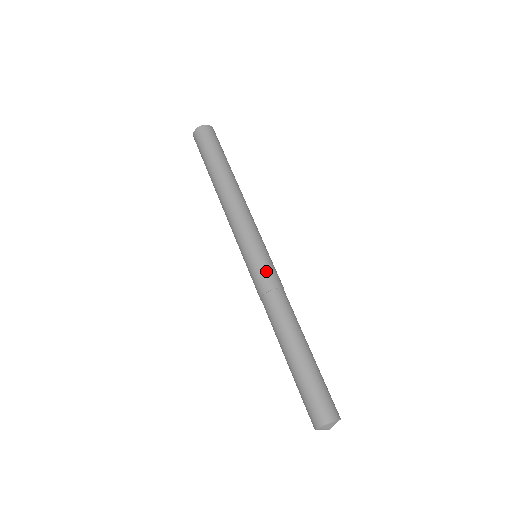
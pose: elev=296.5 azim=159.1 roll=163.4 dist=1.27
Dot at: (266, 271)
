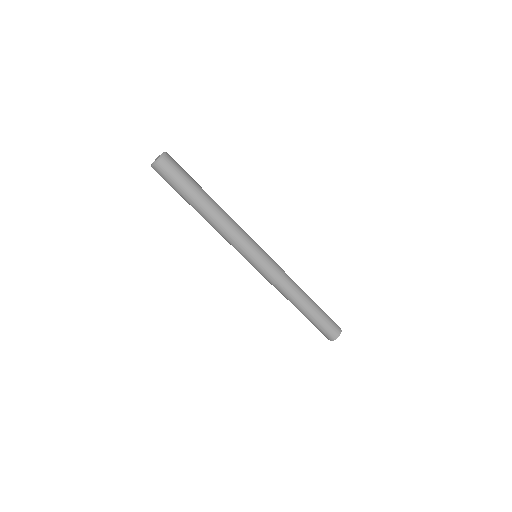
Dot at: (265, 275)
